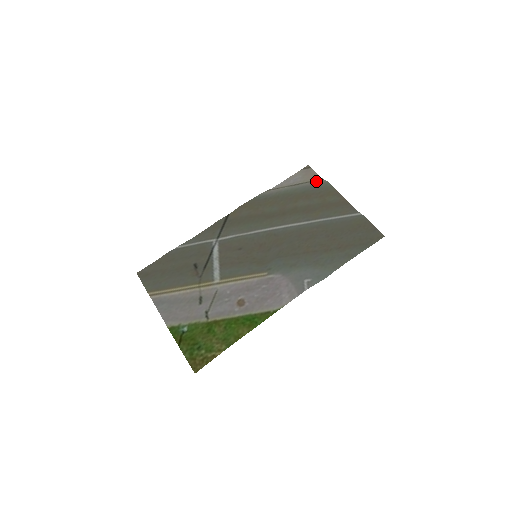
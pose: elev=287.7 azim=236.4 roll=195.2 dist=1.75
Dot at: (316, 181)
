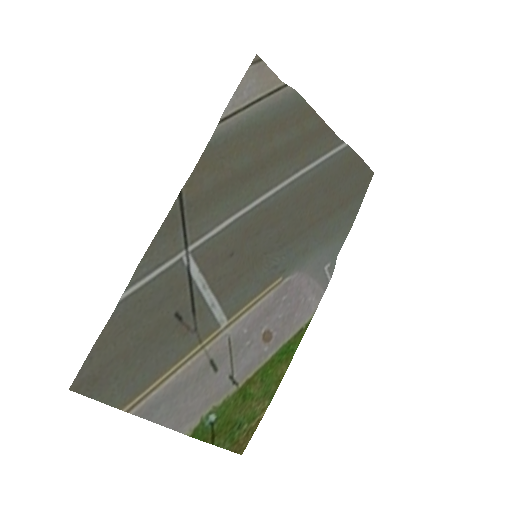
Dot at: (281, 91)
